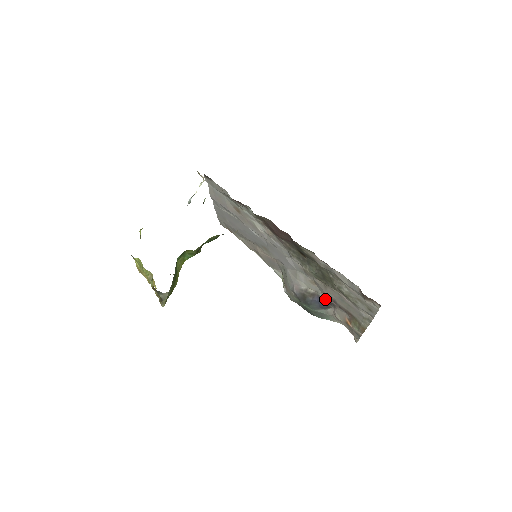
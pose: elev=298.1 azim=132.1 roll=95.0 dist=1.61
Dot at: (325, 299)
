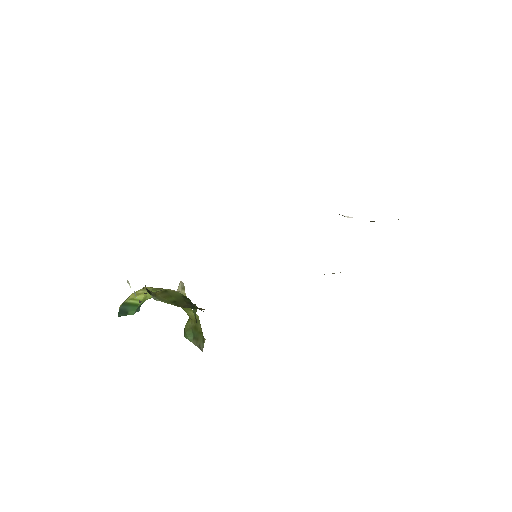
Dot at: occluded
